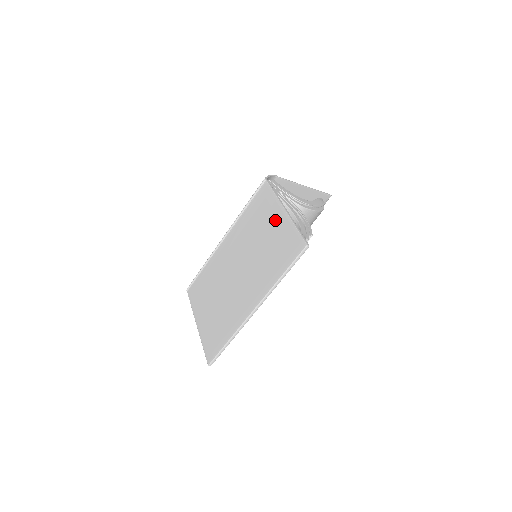
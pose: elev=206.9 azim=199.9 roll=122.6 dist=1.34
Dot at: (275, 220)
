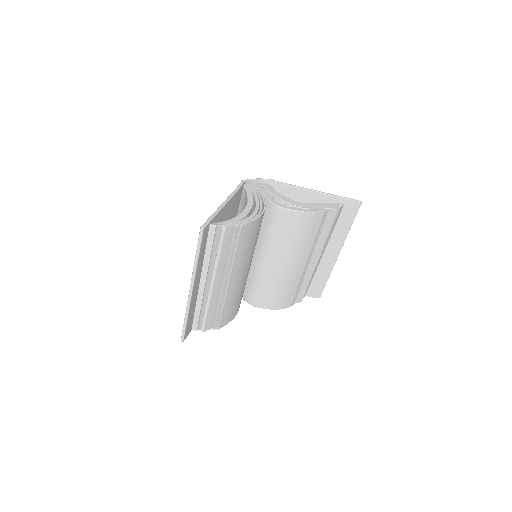
Dot at: occluded
